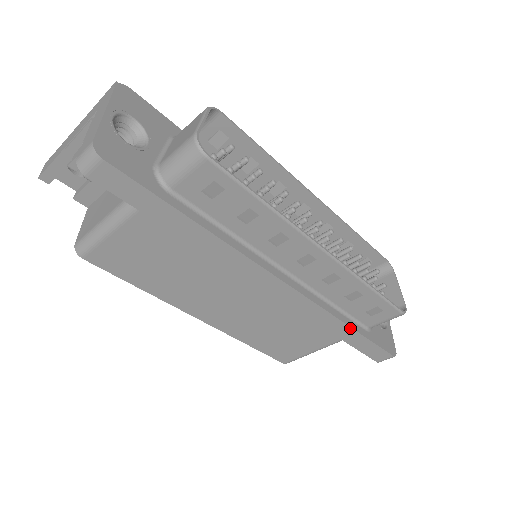
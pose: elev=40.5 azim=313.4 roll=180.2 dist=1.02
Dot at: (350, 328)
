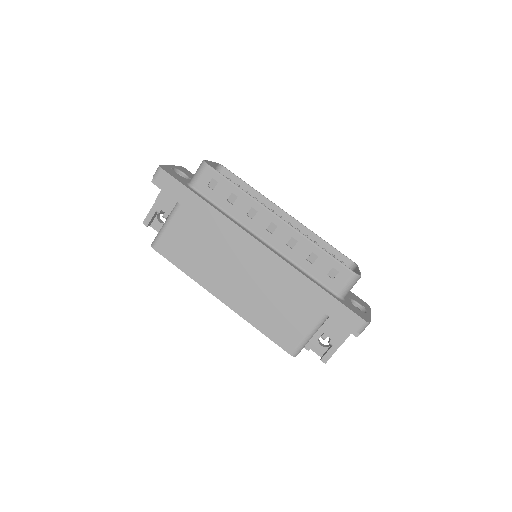
Dot at: (317, 286)
